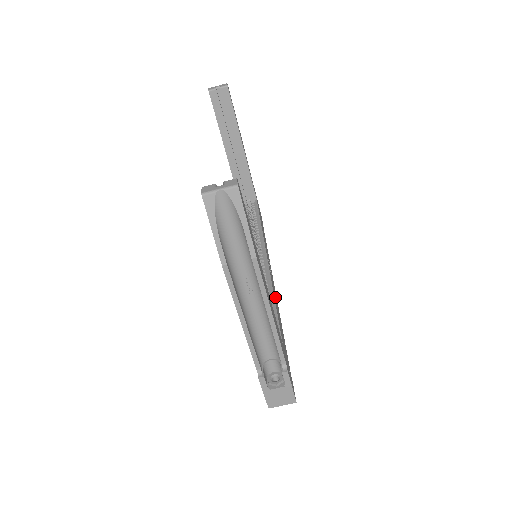
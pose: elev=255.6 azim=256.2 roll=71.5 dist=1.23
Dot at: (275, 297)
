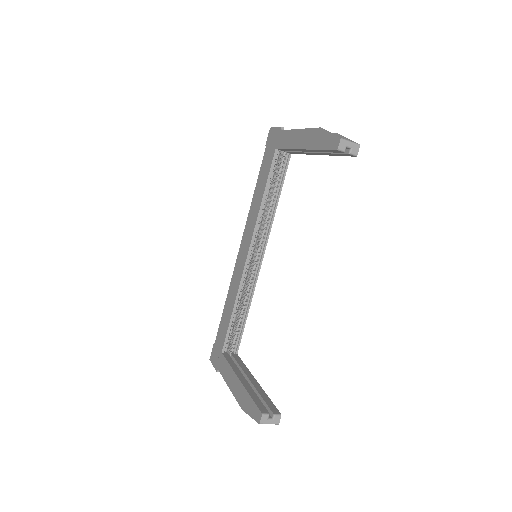
Dot at: occluded
